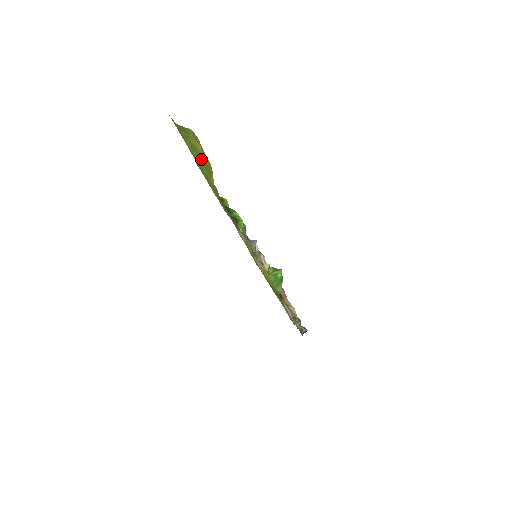
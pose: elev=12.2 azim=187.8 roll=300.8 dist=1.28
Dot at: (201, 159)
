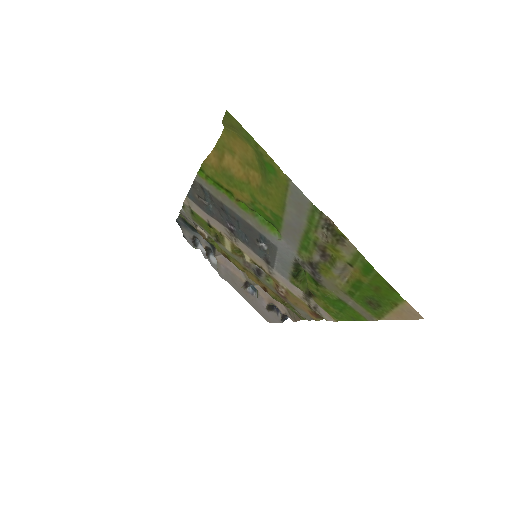
Dot at: (262, 163)
